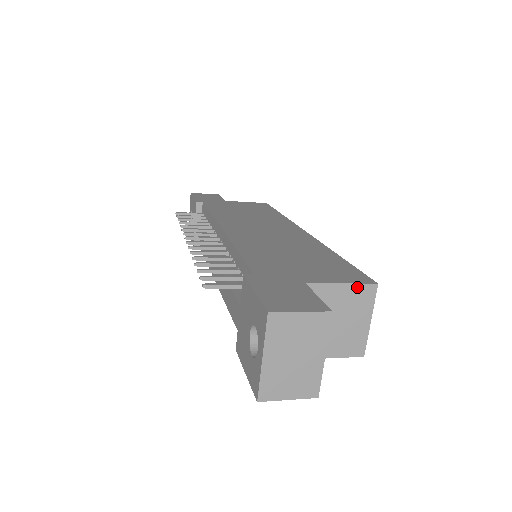
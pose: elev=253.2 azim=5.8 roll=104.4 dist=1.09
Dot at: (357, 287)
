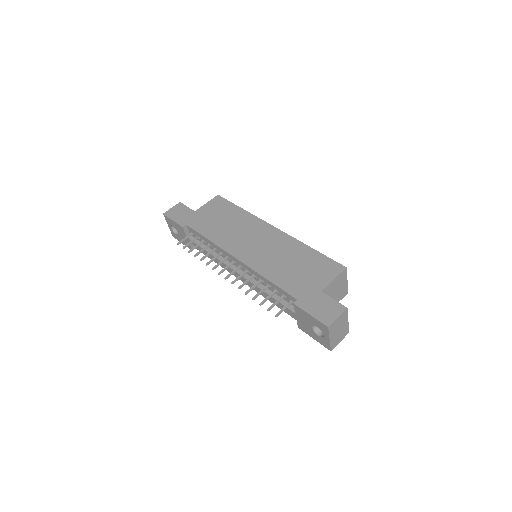
Dot at: (340, 275)
